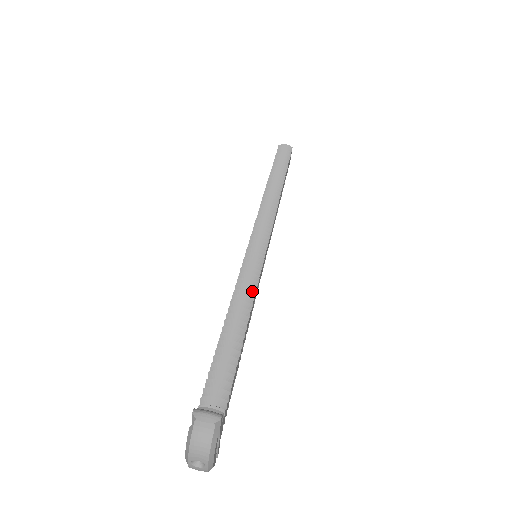
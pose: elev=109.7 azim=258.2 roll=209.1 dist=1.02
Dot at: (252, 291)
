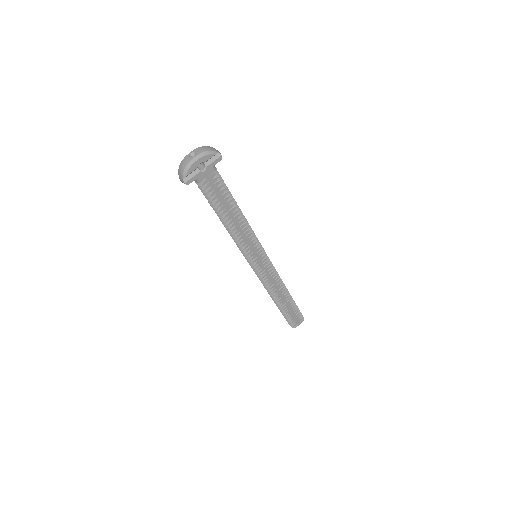
Dot at: occluded
